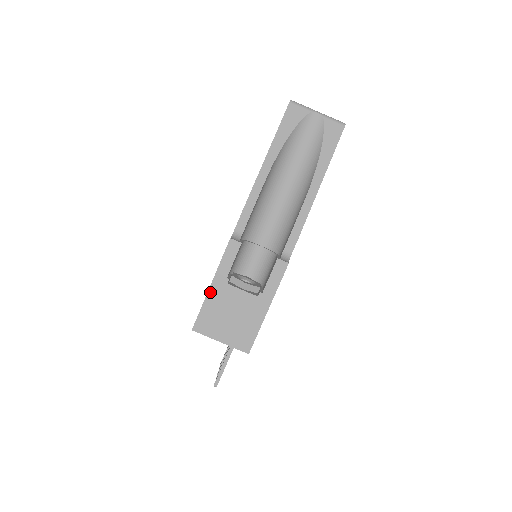
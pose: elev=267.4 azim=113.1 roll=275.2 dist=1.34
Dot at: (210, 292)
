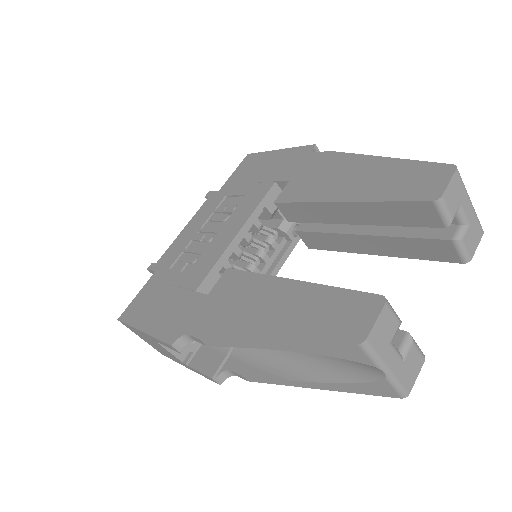
Dot at: (140, 331)
